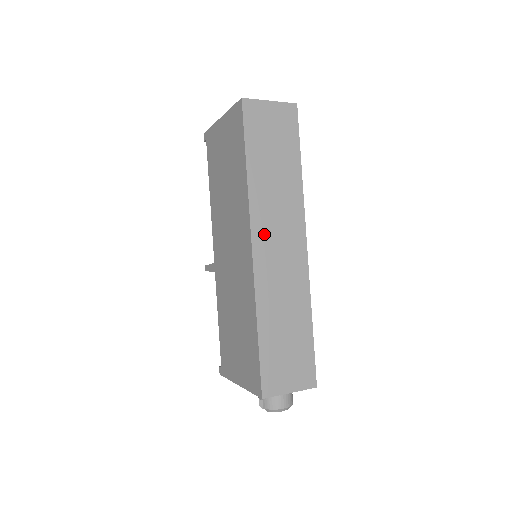
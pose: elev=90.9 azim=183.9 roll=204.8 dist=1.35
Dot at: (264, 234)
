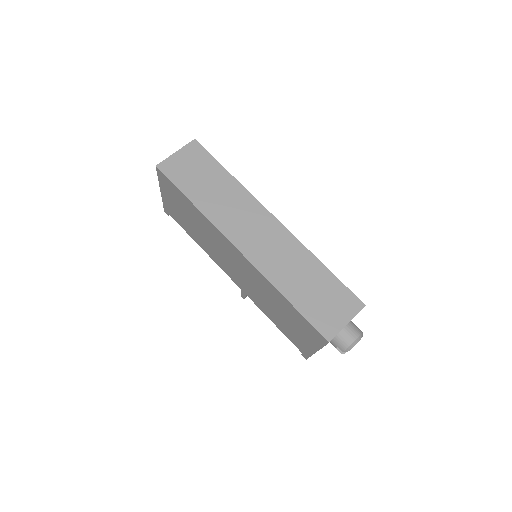
Dot at: (239, 234)
